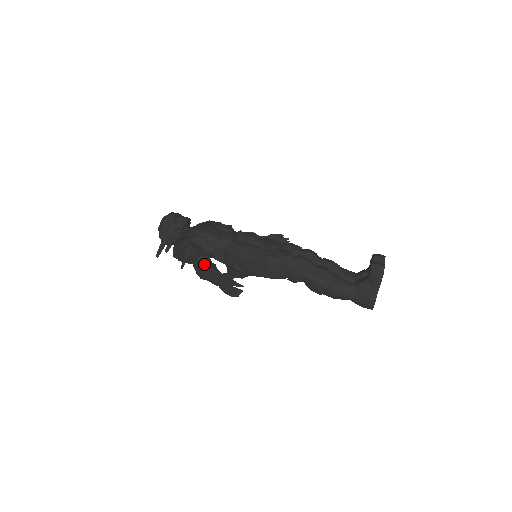
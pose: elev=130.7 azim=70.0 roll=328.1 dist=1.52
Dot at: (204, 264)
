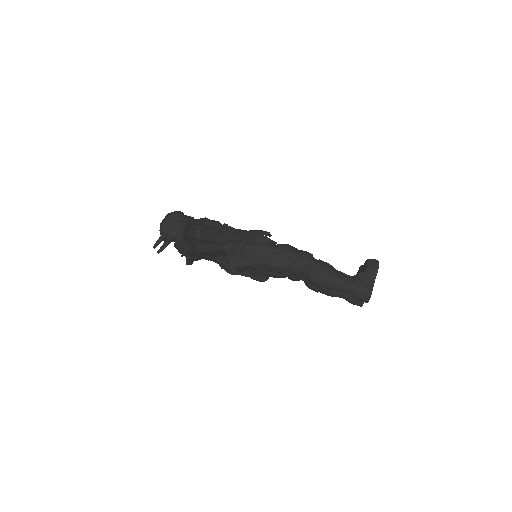
Dot at: (224, 228)
